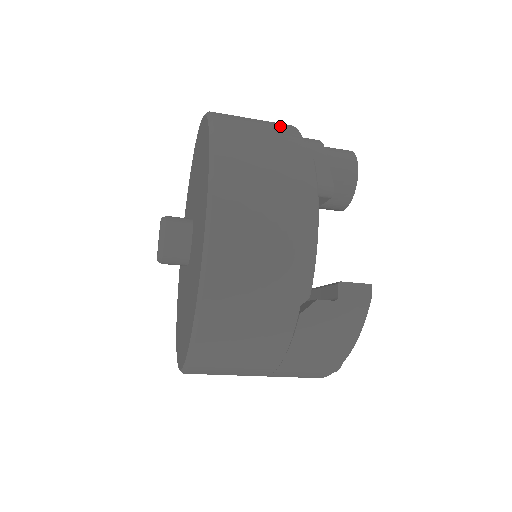
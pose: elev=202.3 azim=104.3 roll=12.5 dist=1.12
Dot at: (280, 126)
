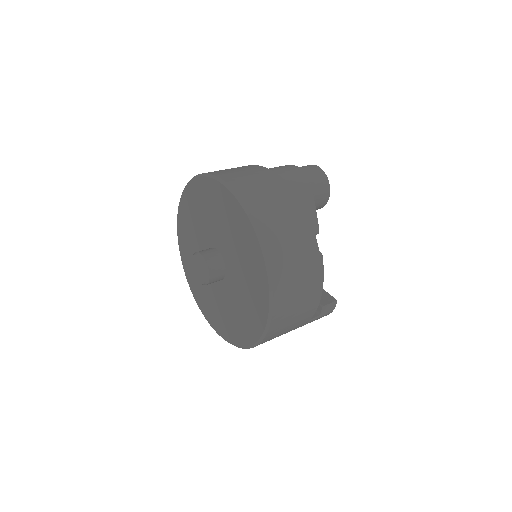
Dot at: (298, 217)
